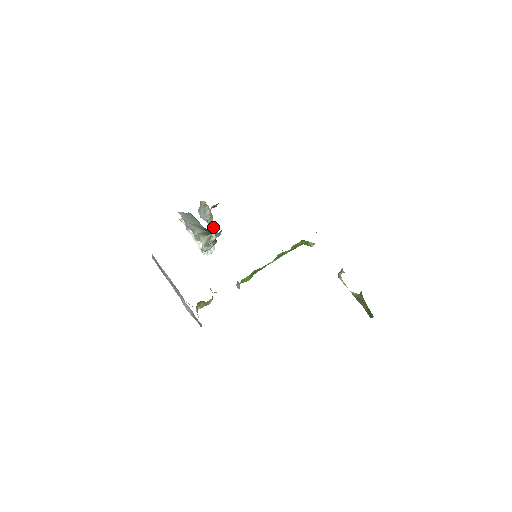
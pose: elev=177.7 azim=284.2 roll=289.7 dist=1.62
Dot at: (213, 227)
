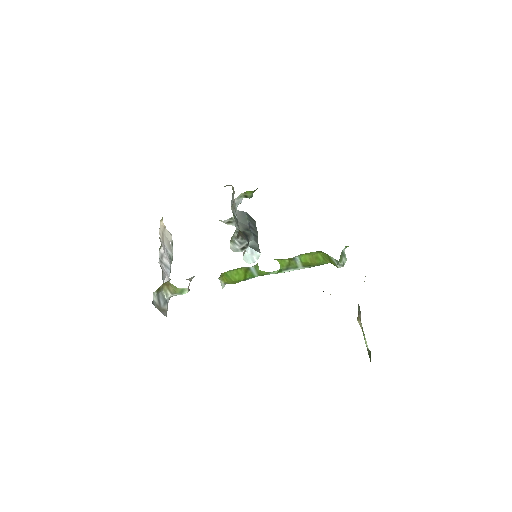
Dot at: occluded
